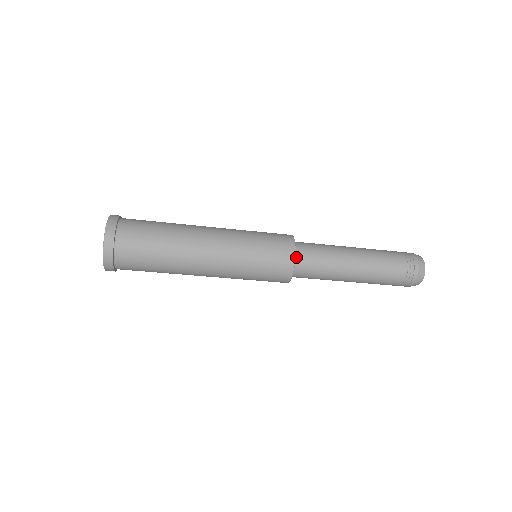
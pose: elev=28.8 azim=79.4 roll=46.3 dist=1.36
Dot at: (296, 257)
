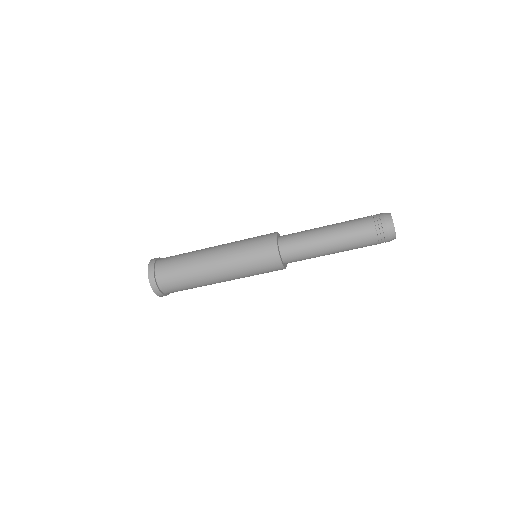
Dot at: (280, 245)
